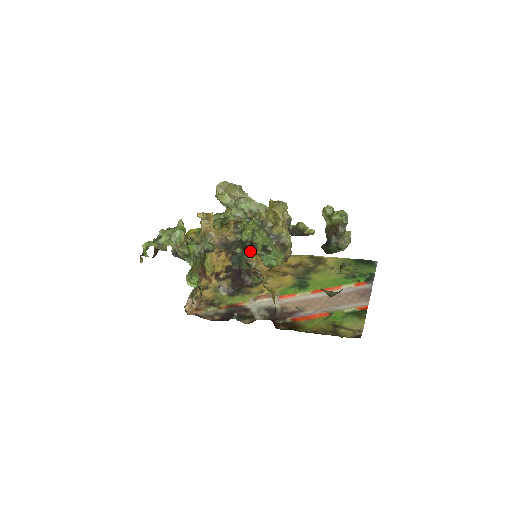
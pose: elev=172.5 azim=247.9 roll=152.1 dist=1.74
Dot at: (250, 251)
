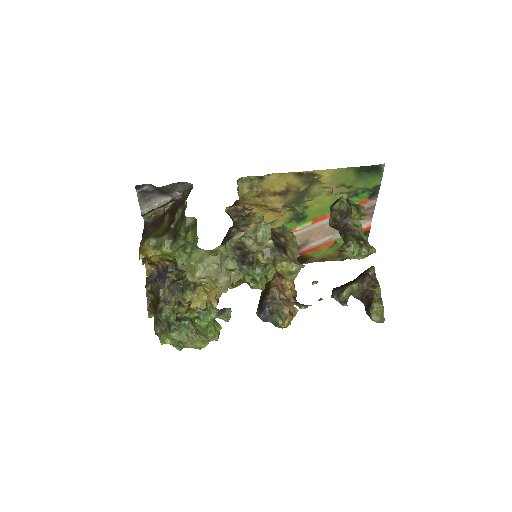
Dot at: (282, 323)
